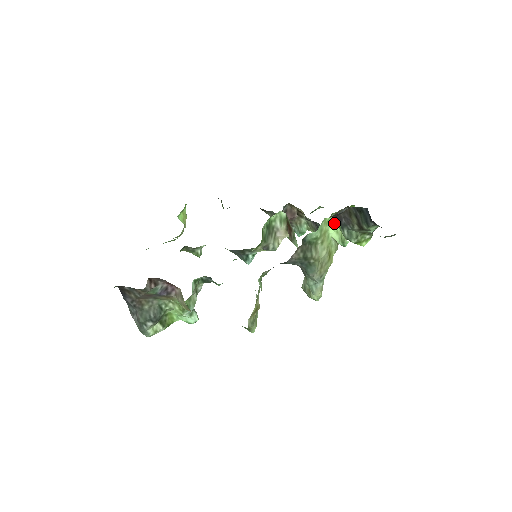
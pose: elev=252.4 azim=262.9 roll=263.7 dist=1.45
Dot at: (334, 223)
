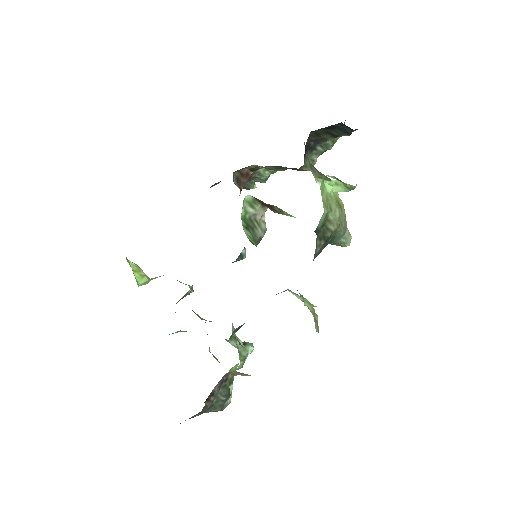
Dot at: (304, 155)
